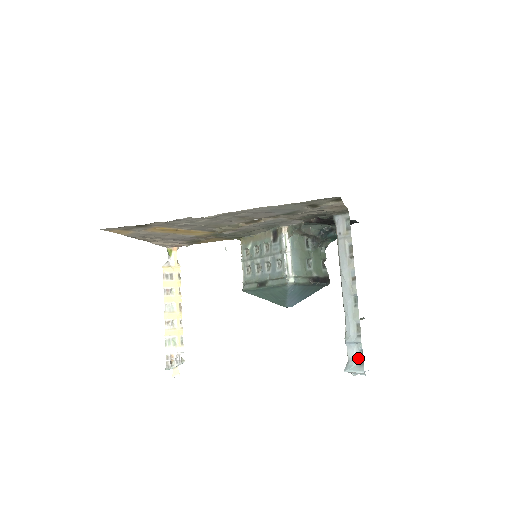
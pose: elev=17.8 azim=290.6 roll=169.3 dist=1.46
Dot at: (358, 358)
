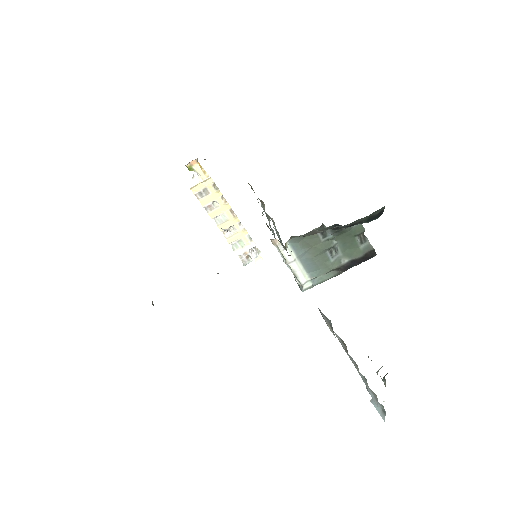
Dot at: (380, 406)
